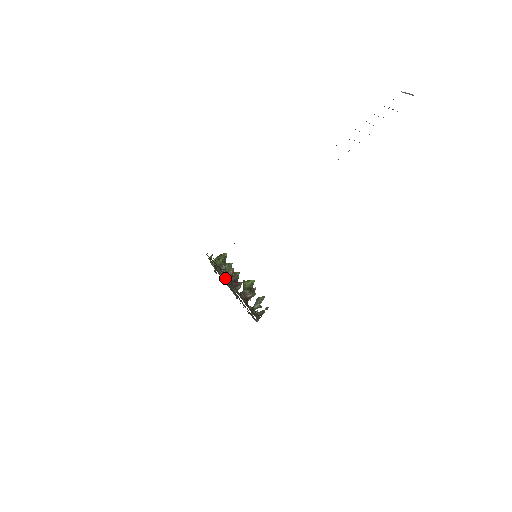
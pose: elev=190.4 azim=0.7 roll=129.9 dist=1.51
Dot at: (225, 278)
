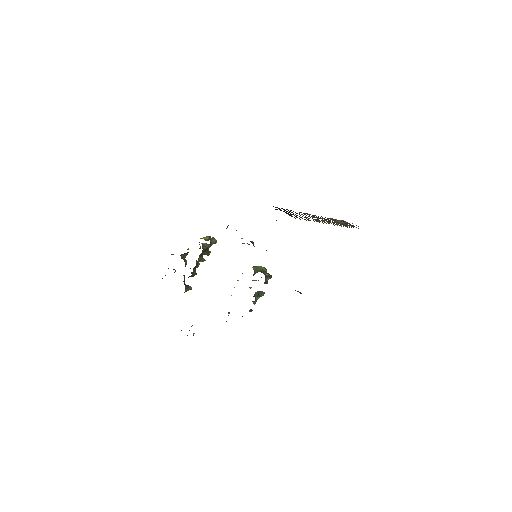
Dot at: occluded
